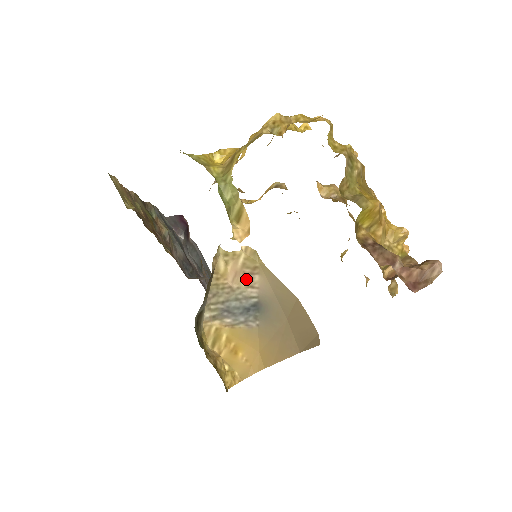
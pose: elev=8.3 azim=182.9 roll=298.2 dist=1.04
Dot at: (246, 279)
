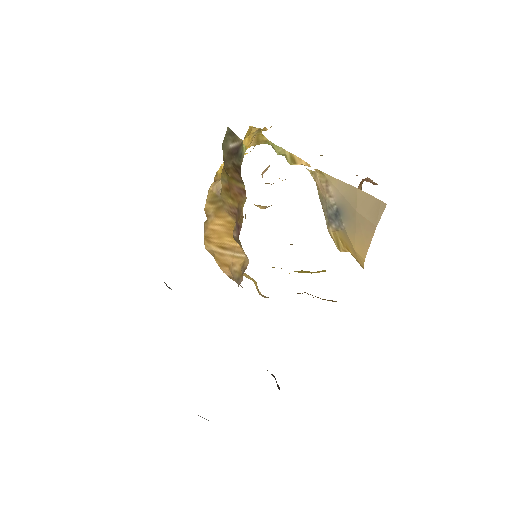
Dot at: (326, 191)
